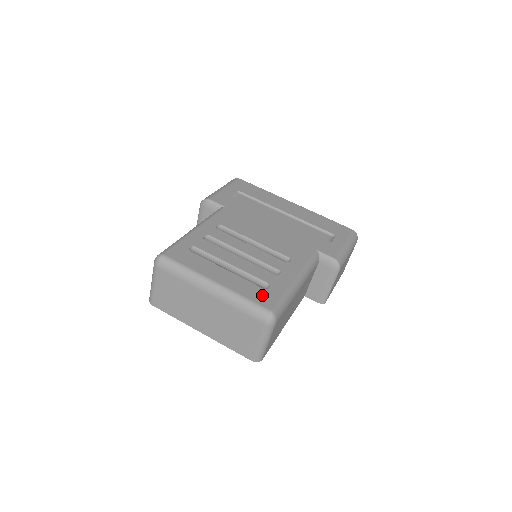
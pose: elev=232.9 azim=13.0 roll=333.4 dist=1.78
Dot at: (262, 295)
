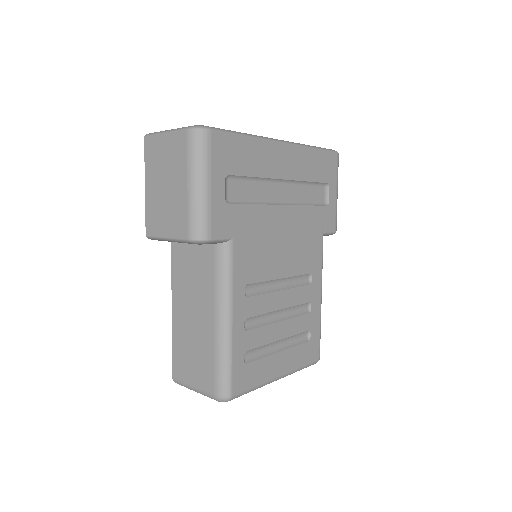
Dot at: (310, 350)
